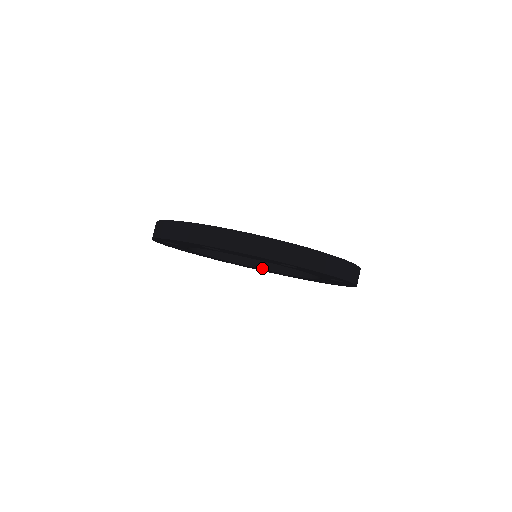
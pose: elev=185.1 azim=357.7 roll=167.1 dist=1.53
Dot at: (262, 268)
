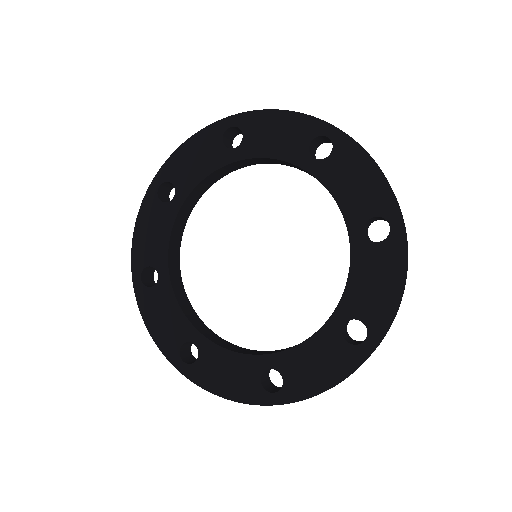
Dot at: (185, 313)
